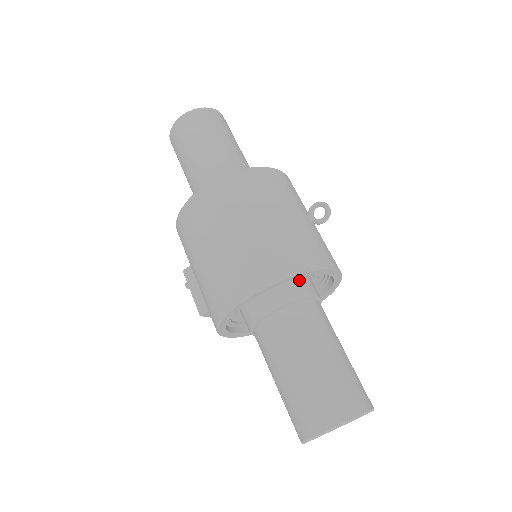
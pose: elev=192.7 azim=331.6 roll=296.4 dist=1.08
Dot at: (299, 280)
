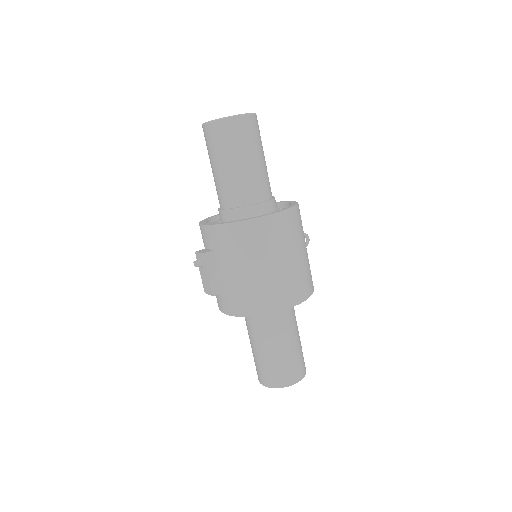
Dot at: occluded
